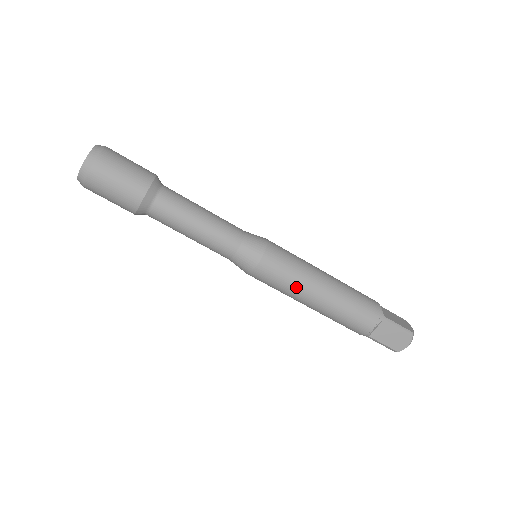
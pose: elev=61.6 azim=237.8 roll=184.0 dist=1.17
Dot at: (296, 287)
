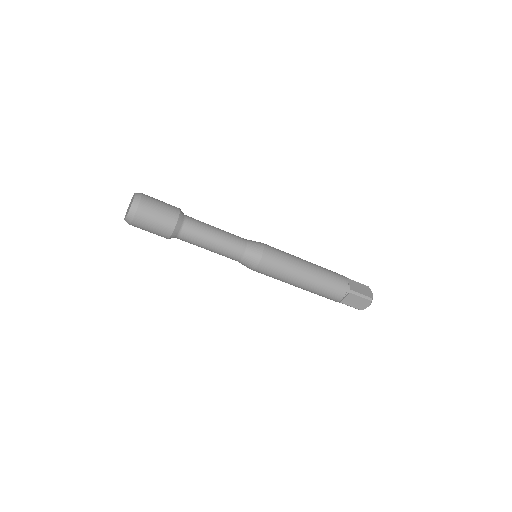
Dot at: (285, 277)
